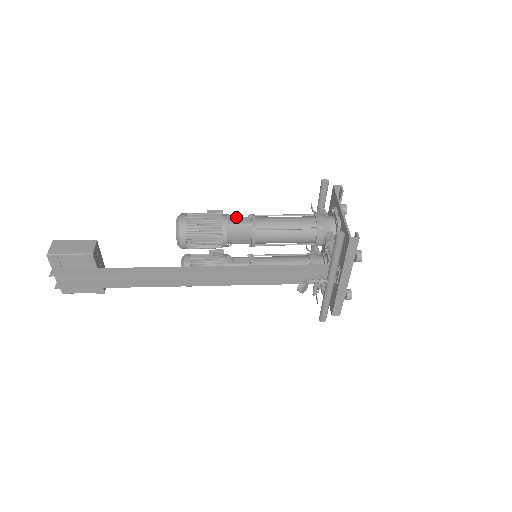
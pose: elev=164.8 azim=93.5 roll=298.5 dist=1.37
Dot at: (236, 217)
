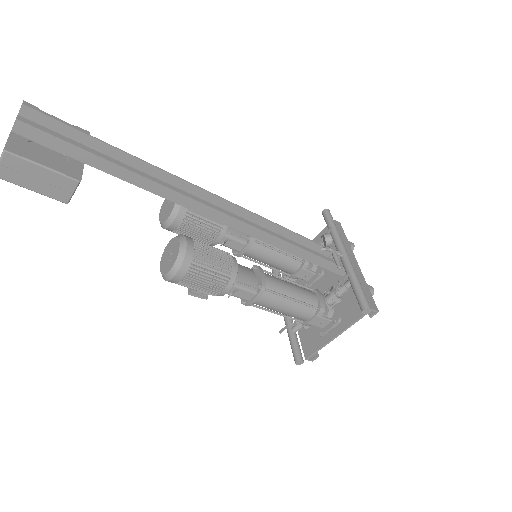
Dot at: occluded
